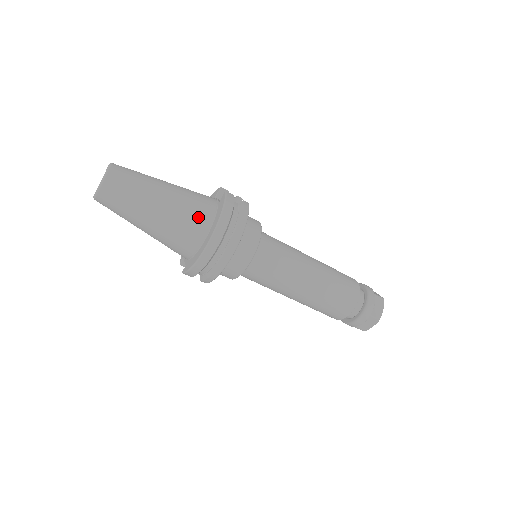
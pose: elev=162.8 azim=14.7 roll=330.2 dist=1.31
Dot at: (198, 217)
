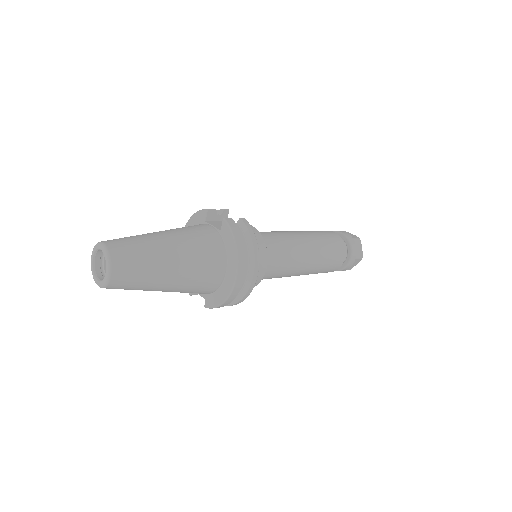
Dot at: (212, 259)
